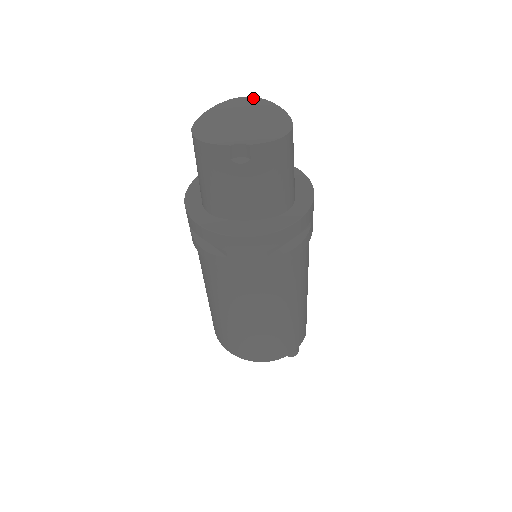
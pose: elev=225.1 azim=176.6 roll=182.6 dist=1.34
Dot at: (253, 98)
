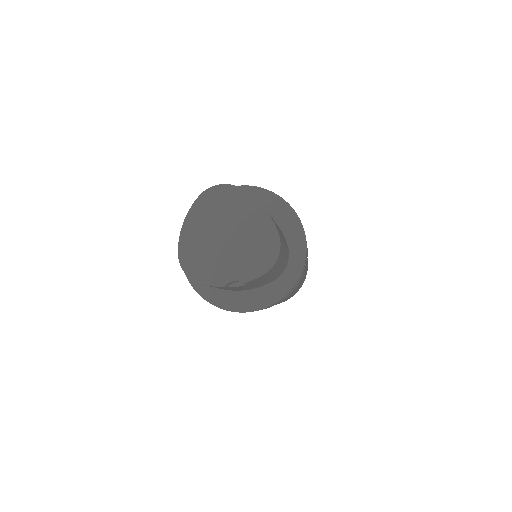
Dot at: (227, 187)
